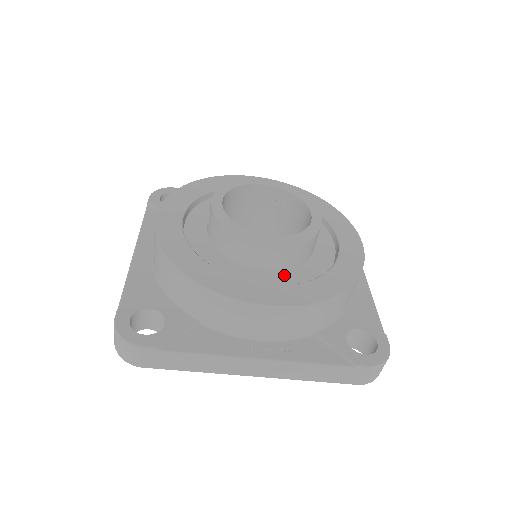
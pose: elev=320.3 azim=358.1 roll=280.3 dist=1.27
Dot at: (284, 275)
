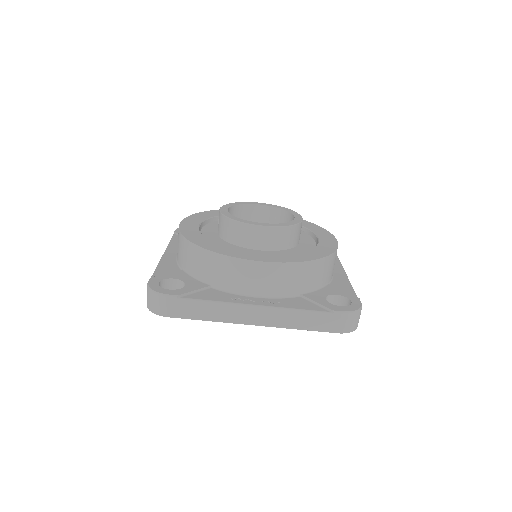
Dot at: (274, 253)
